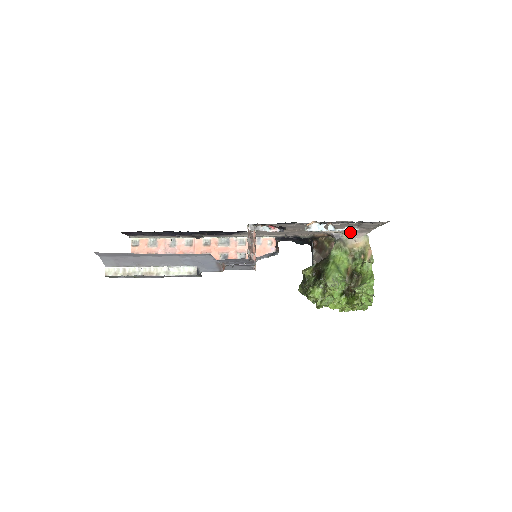
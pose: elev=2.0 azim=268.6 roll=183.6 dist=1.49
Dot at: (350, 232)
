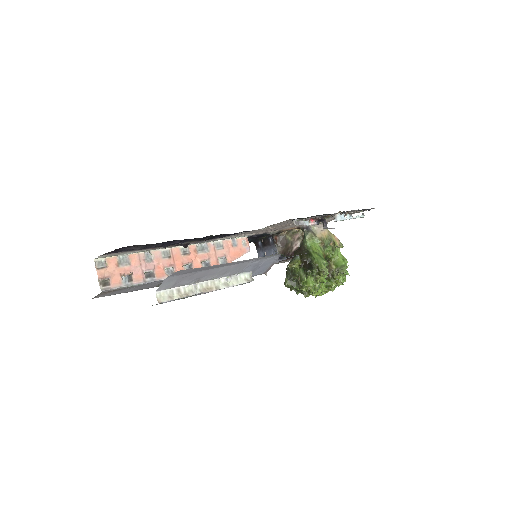
Dot at: (321, 223)
